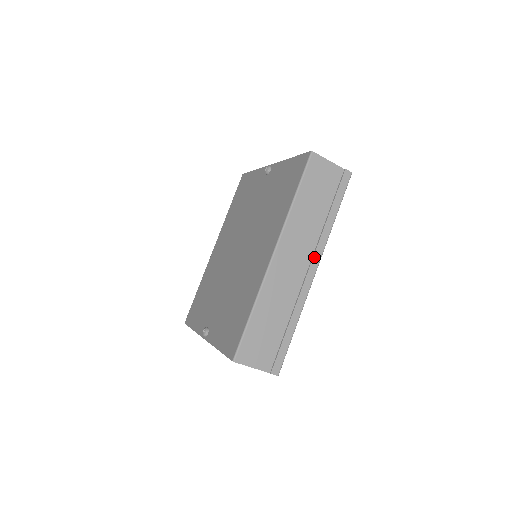
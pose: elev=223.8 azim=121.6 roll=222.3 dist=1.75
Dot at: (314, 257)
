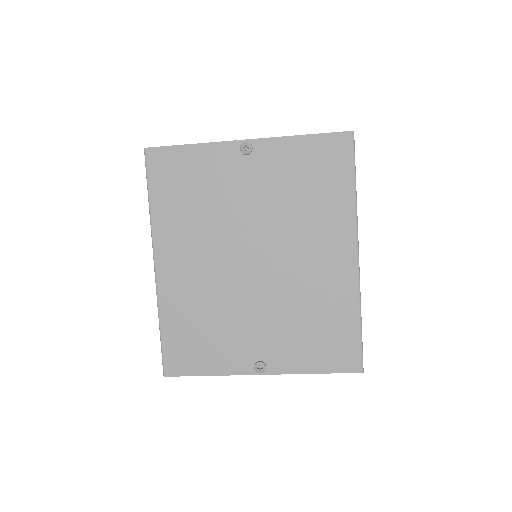
Dot at: occluded
